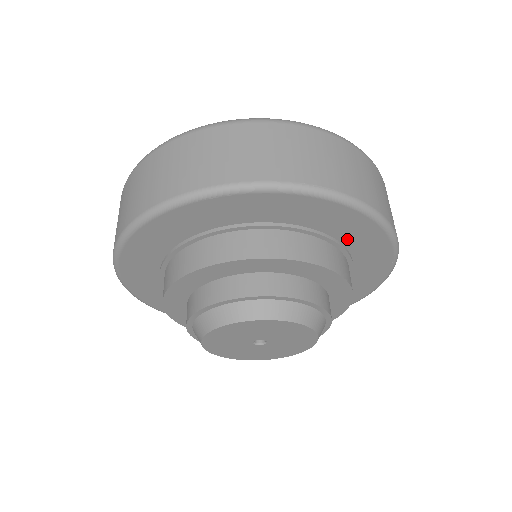
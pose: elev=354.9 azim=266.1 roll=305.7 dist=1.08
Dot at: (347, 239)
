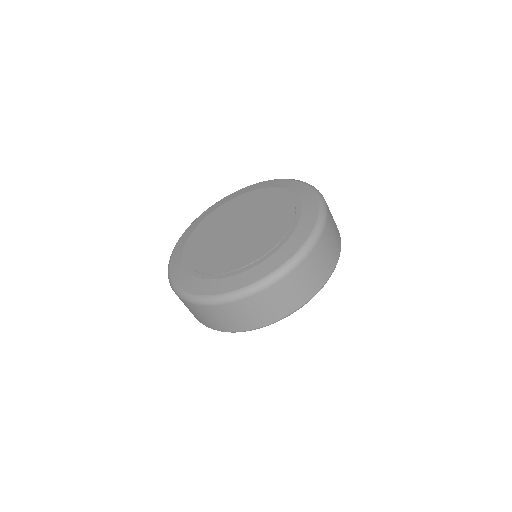
Dot at: occluded
